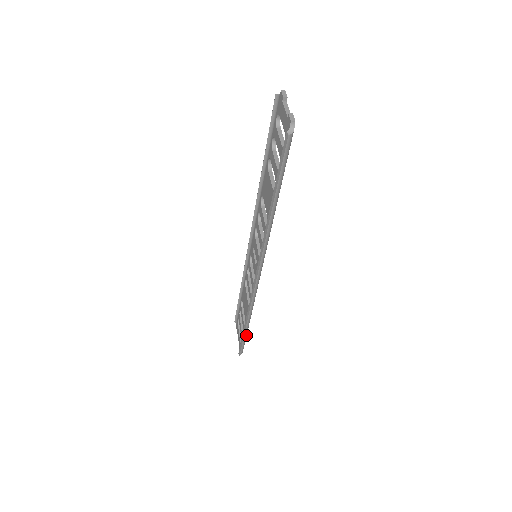
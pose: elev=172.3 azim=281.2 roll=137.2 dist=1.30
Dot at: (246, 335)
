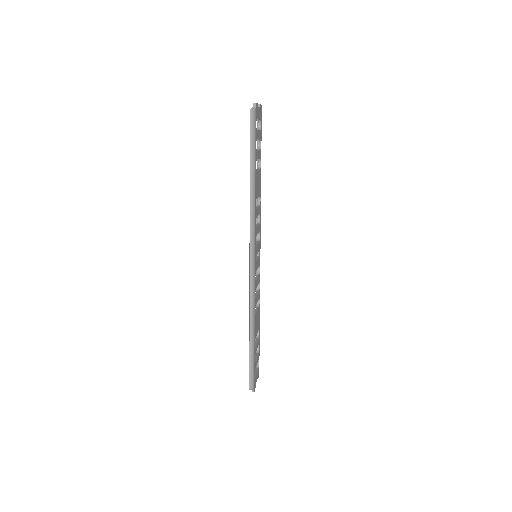
Dot at: (253, 356)
